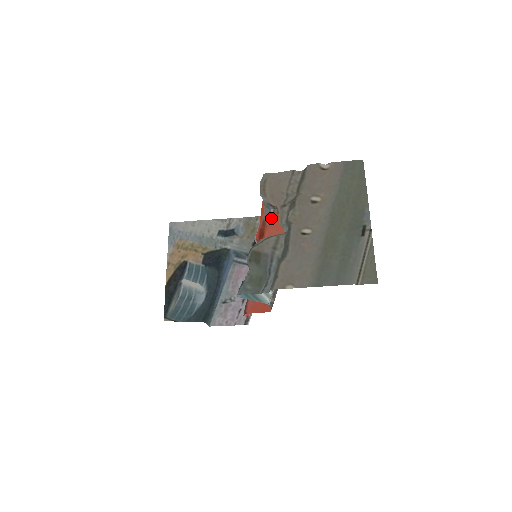
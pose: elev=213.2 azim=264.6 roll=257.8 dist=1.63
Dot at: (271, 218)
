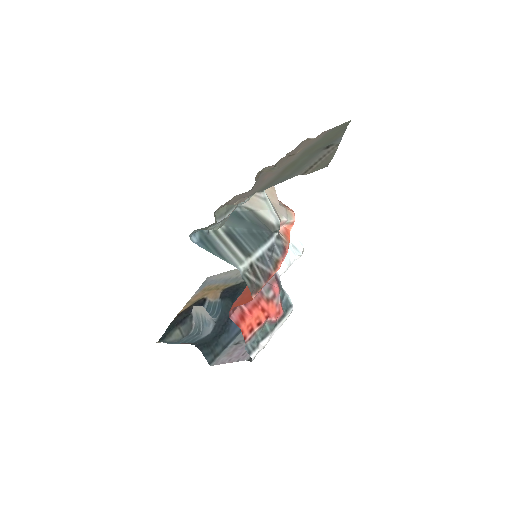
Dot at: occluded
